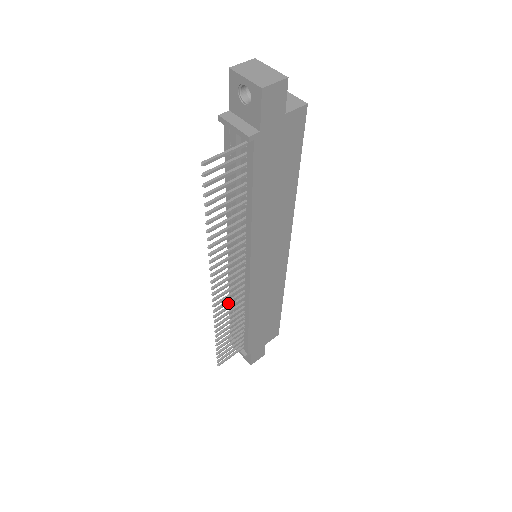
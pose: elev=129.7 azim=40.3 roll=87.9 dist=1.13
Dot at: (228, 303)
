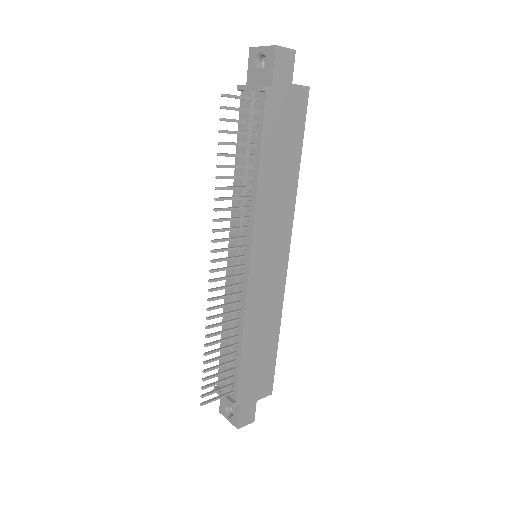
Dot at: occluded
